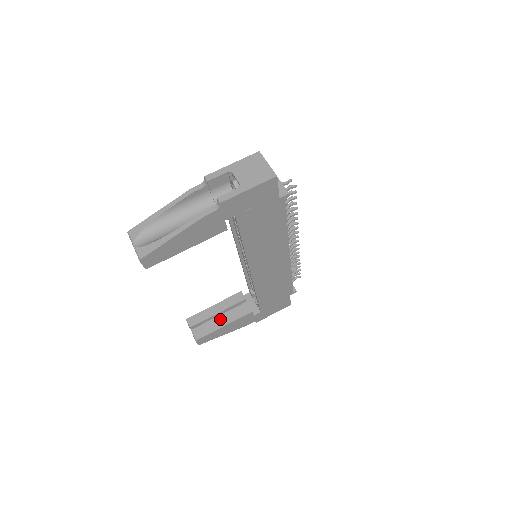
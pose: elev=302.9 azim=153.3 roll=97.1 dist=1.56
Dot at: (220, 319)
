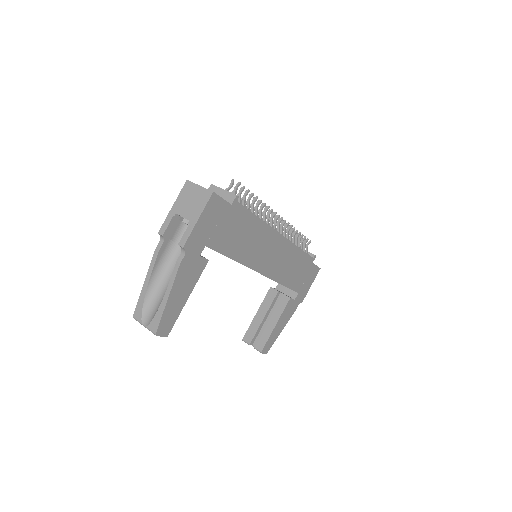
Dot at: (268, 322)
